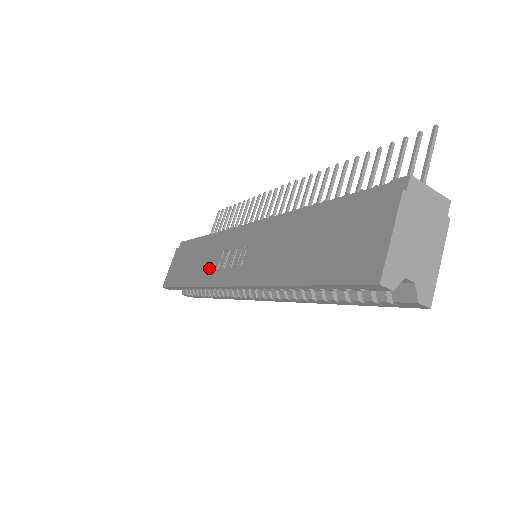
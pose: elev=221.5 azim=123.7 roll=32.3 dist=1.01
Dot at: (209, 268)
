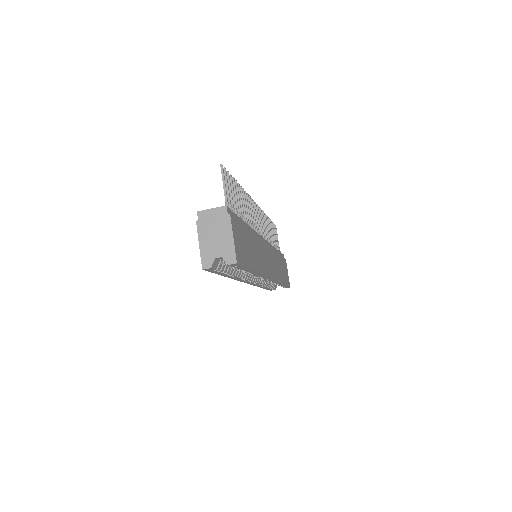
Dot at: occluded
